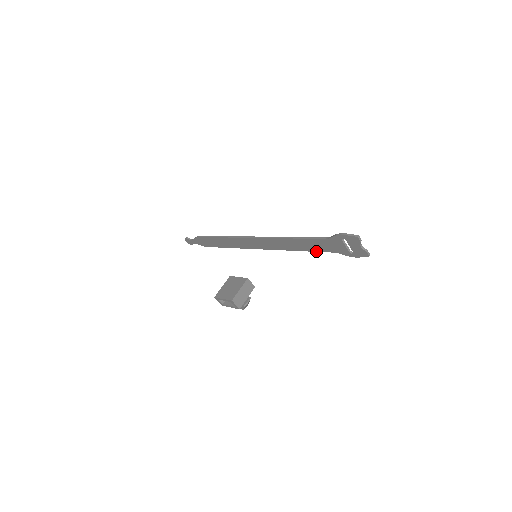
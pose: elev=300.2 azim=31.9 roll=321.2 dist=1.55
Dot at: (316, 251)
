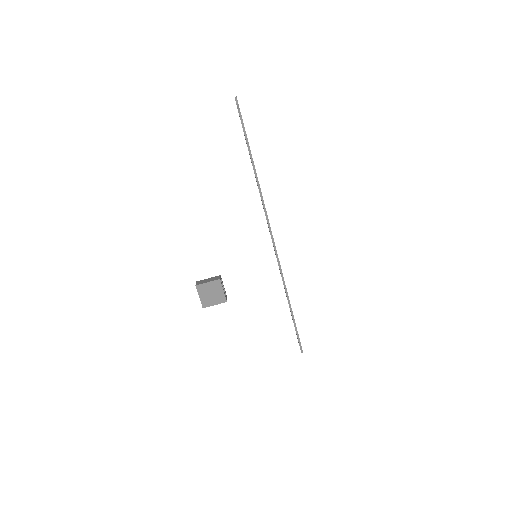
Dot at: occluded
